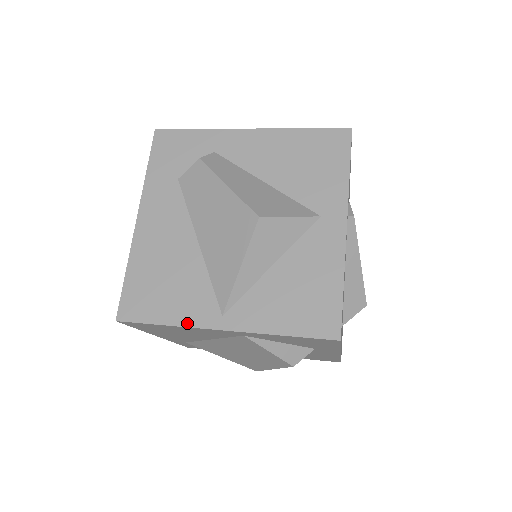
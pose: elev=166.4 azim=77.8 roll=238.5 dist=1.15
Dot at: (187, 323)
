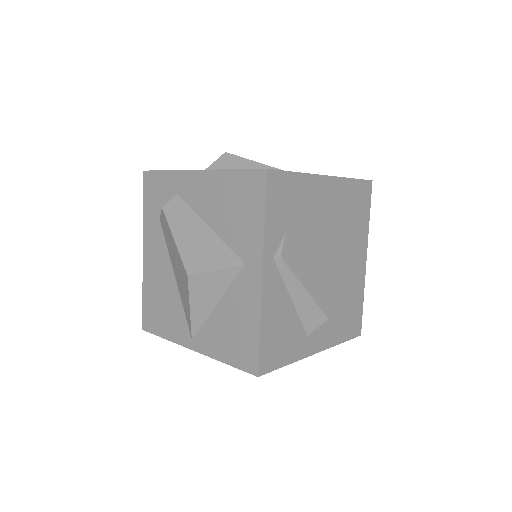
Dot at: (175, 340)
